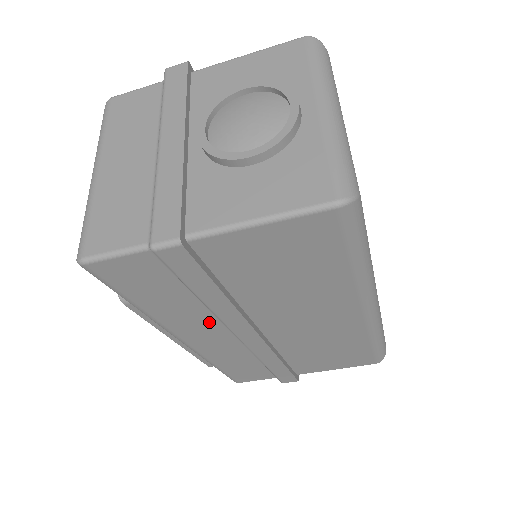
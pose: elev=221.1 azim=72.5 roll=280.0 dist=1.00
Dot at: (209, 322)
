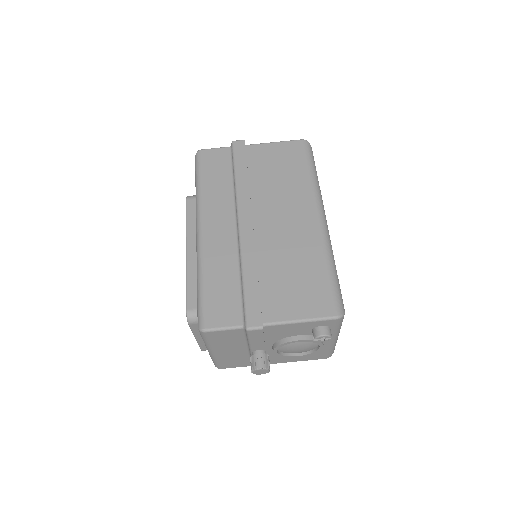
Dot at: (227, 207)
